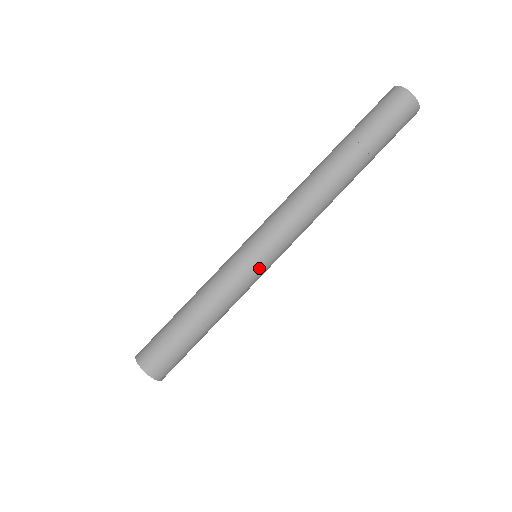
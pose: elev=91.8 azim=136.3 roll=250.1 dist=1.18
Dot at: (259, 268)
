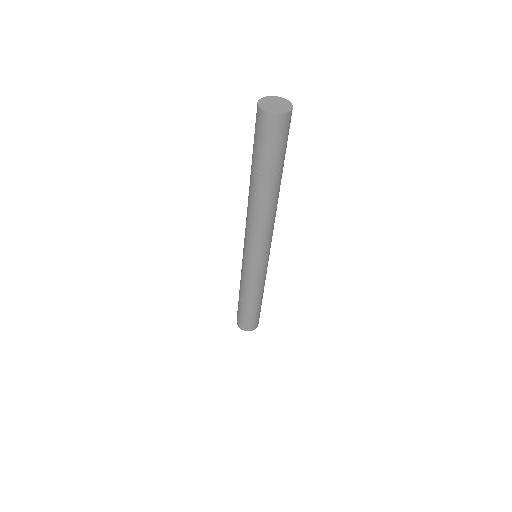
Dot at: (263, 268)
